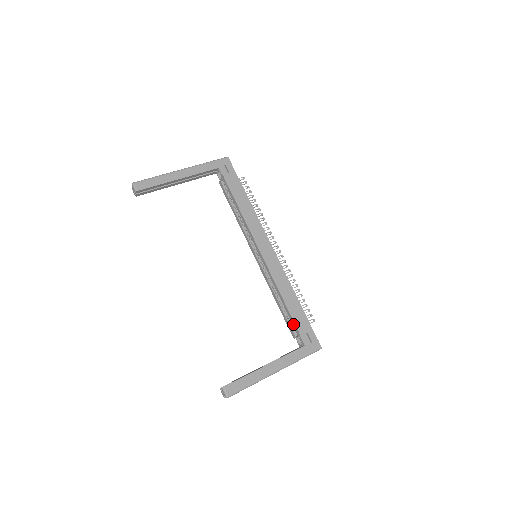
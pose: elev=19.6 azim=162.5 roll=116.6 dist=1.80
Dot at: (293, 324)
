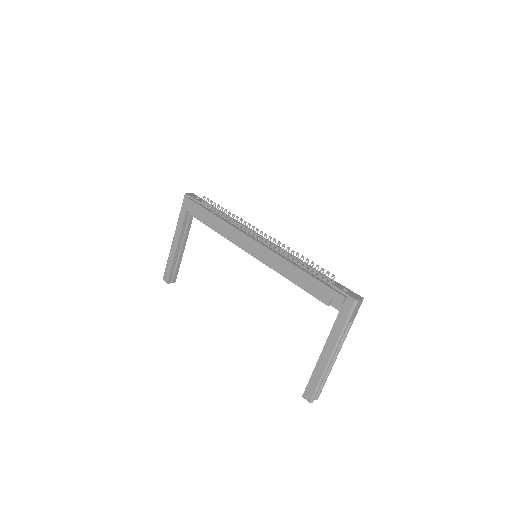
Dot at: (317, 297)
